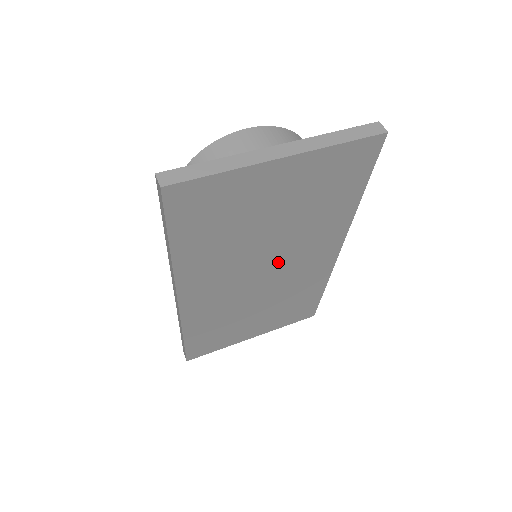
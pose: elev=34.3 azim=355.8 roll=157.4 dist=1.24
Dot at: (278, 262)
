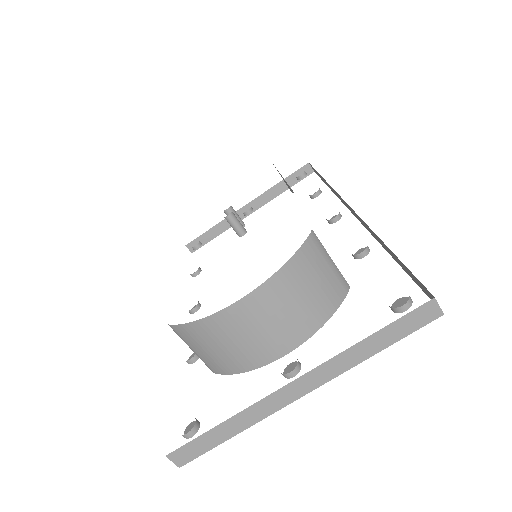
Dot at: occluded
